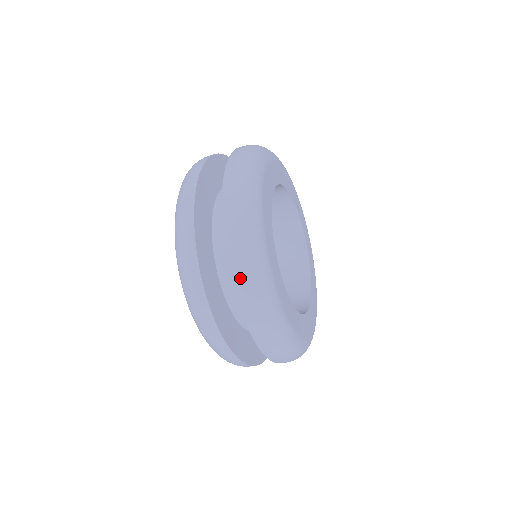
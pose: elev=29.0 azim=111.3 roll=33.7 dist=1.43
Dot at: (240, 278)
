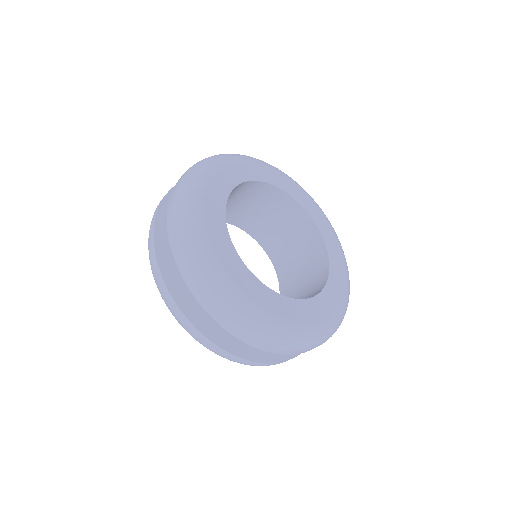
Dot at: (250, 340)
